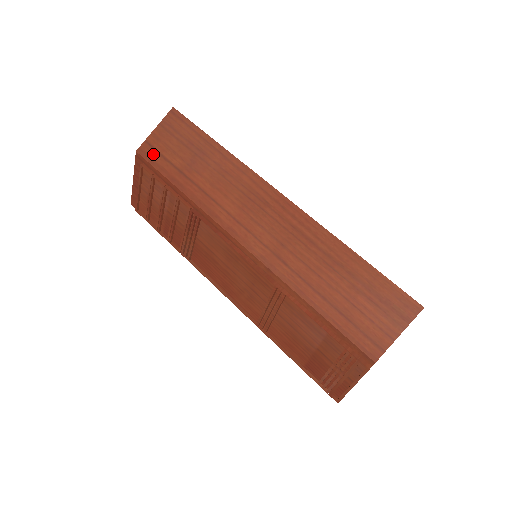
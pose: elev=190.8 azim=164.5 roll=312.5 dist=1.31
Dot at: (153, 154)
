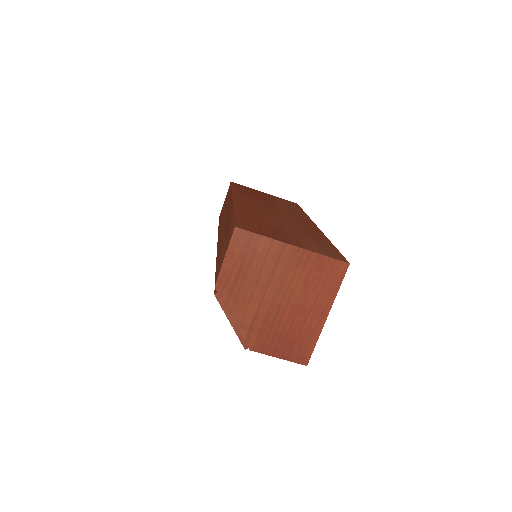
Dot at: occluded
